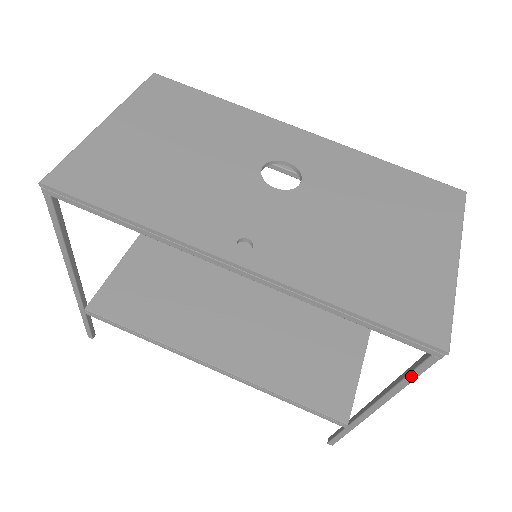
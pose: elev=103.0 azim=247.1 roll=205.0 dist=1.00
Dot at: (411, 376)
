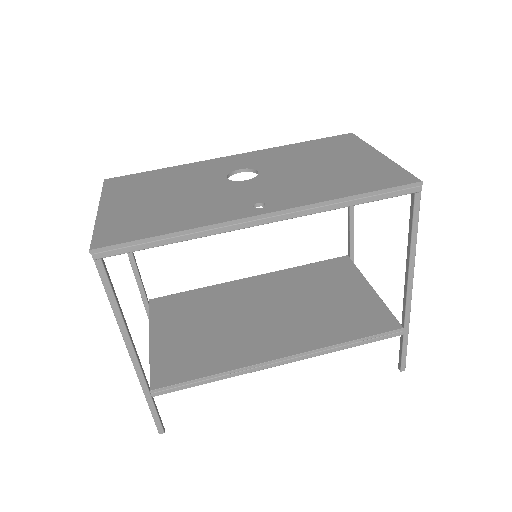
Dot at: (414, 226)
